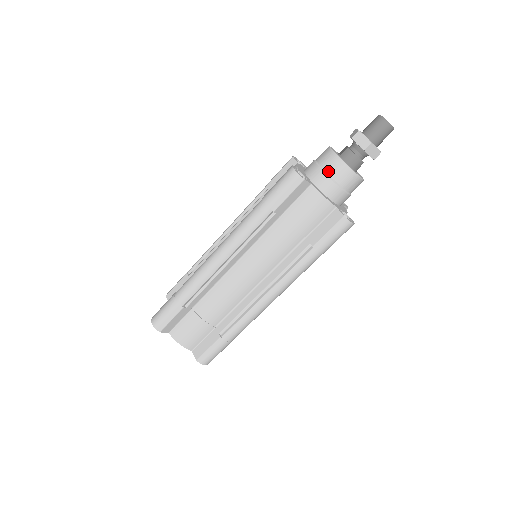
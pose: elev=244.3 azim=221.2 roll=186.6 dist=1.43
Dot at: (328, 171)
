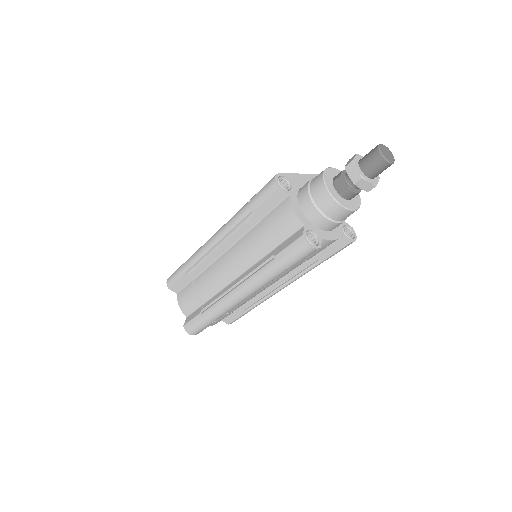
Dot at: (334, 218)
